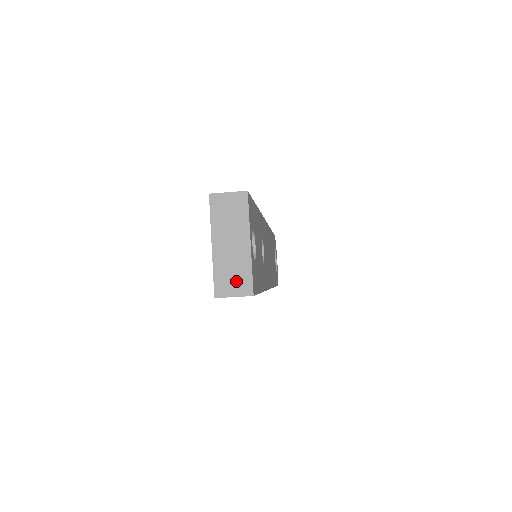
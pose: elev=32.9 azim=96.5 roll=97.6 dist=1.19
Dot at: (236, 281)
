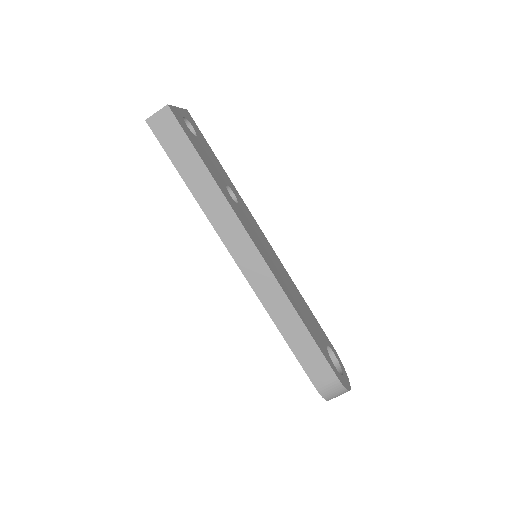
Dot at: occluded
